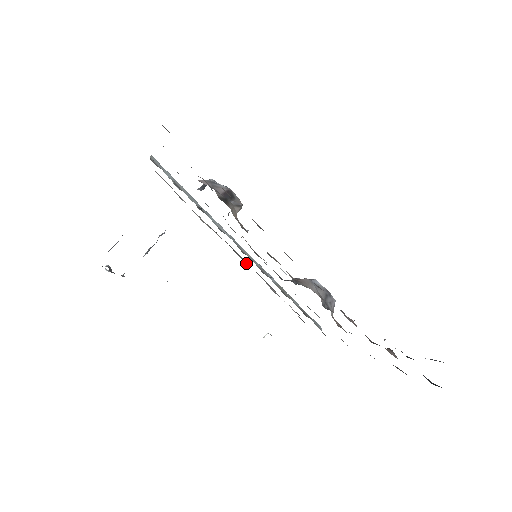
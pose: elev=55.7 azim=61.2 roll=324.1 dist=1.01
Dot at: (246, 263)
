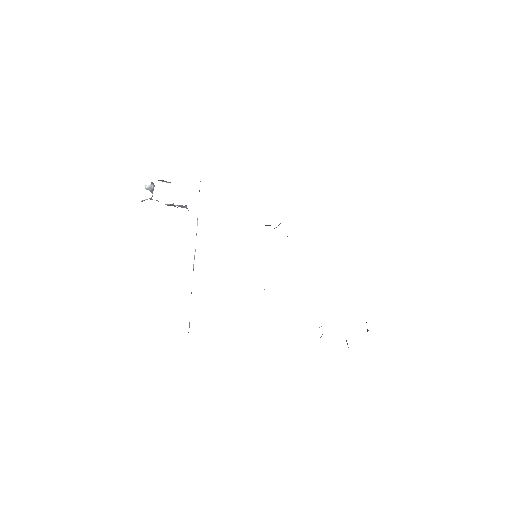
Dot at: occluded
